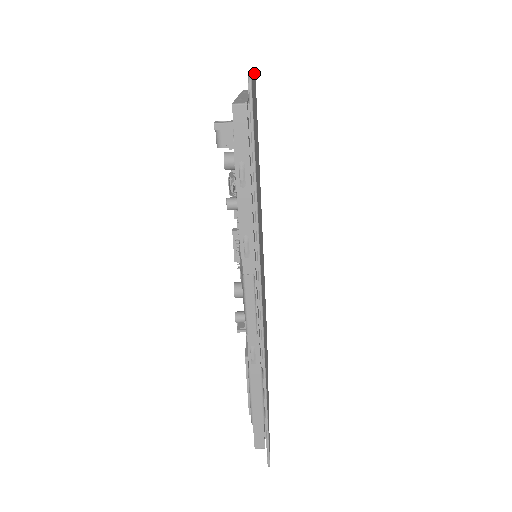
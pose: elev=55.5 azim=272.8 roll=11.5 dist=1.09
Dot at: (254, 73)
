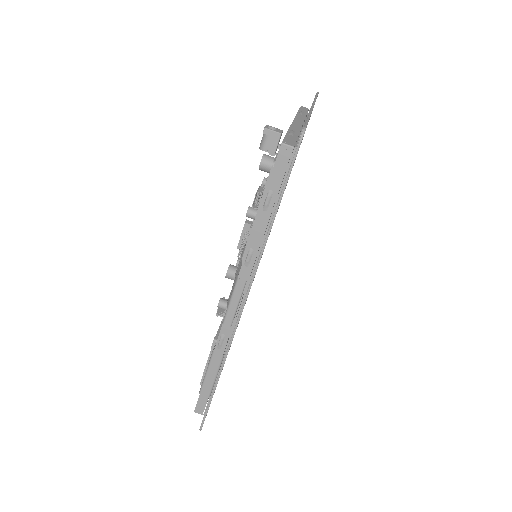
Dot at: (315, 101)
